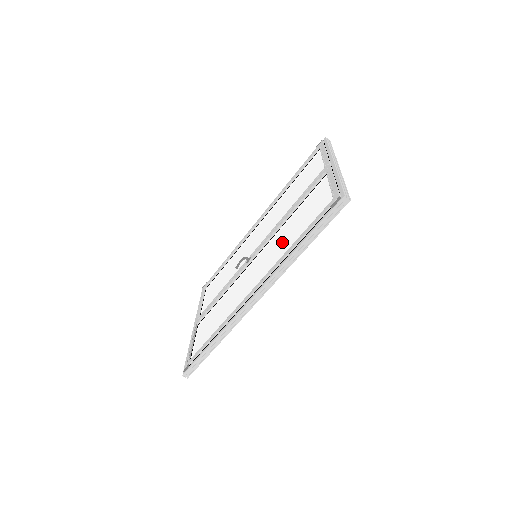
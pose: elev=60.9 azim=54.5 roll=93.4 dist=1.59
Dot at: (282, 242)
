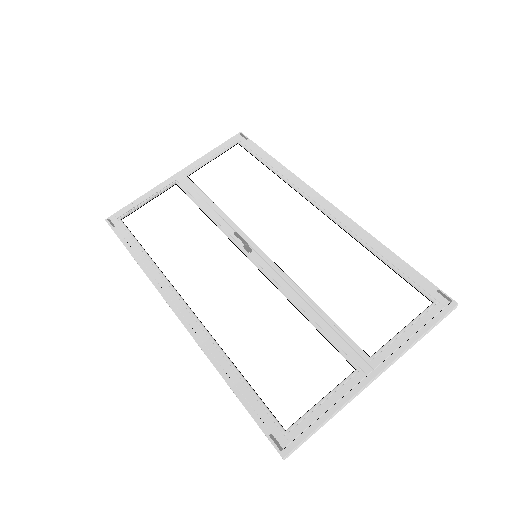
Dot at: (254, 325)
